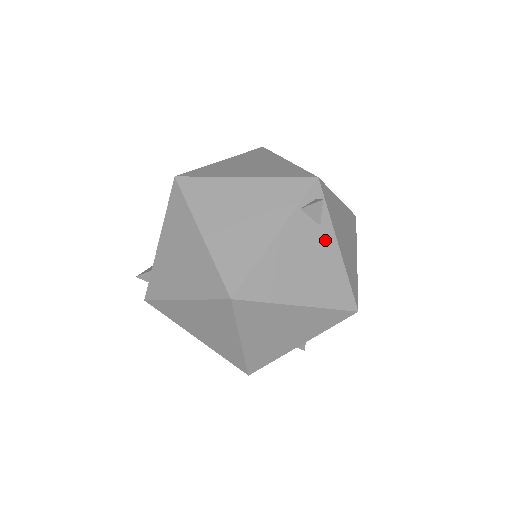
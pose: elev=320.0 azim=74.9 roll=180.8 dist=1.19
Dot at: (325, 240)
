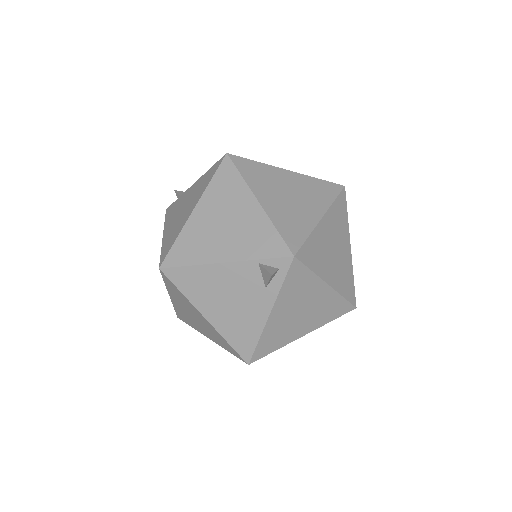
Dot at: (262, 300)
